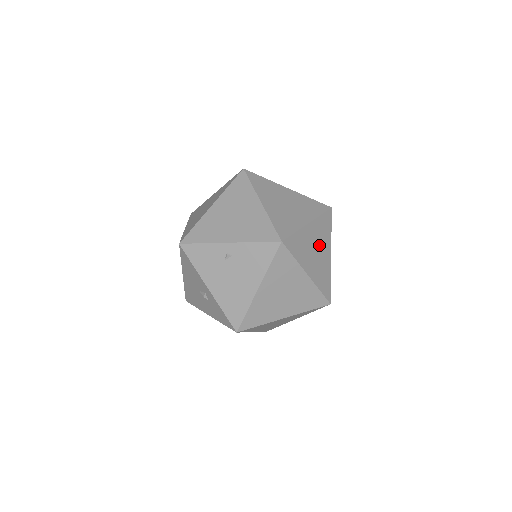
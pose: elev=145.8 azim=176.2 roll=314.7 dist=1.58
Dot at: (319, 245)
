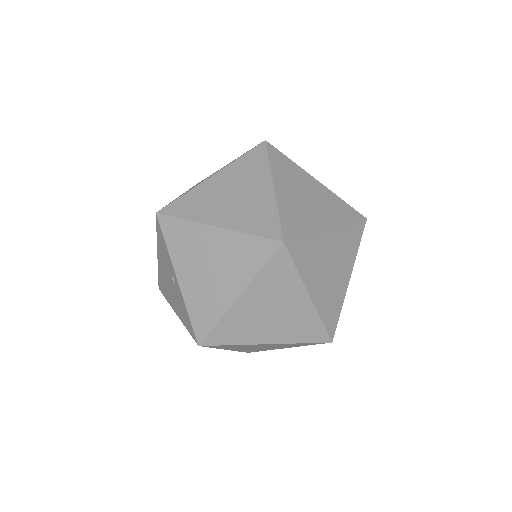
Dot at: (270, 346)
